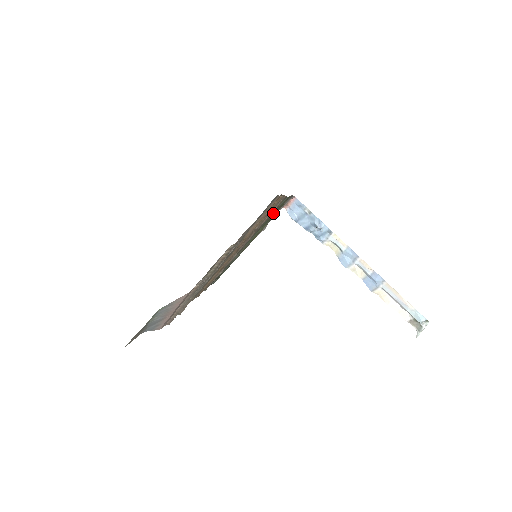
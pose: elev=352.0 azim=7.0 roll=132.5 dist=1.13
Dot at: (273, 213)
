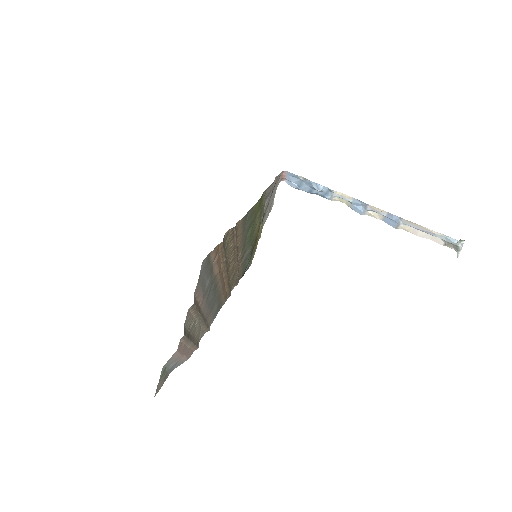
Dot at: (248, 223)
